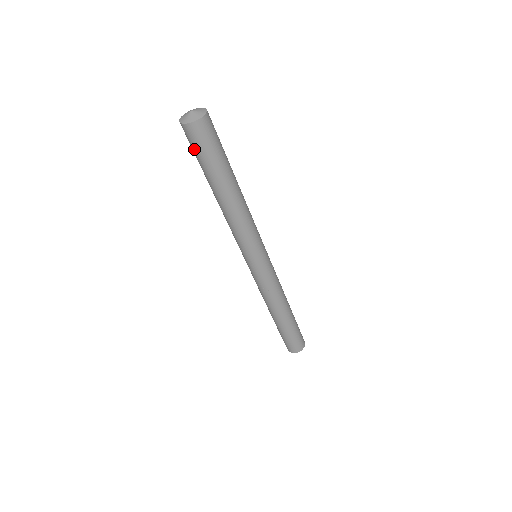
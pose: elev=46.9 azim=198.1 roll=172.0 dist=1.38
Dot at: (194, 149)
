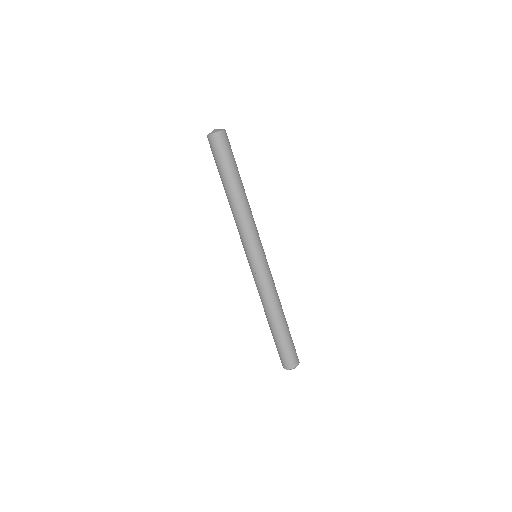
Dot at: (214, 155)
